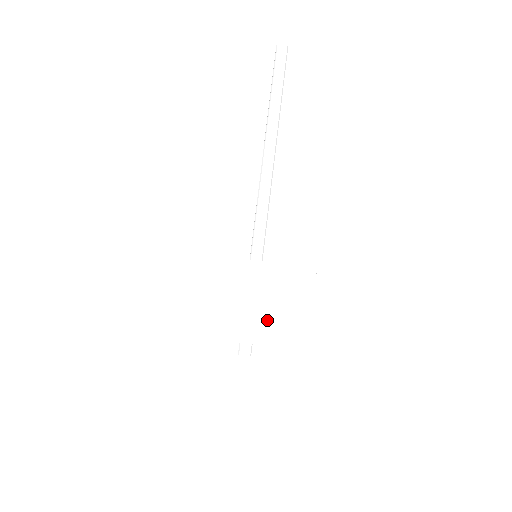
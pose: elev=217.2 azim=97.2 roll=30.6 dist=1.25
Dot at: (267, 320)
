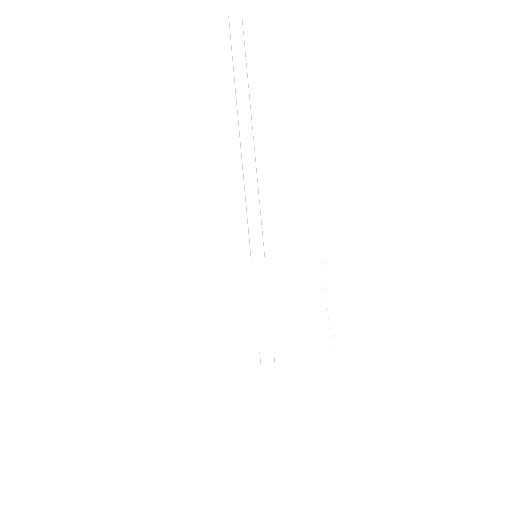
Dot at: (281, 323)
